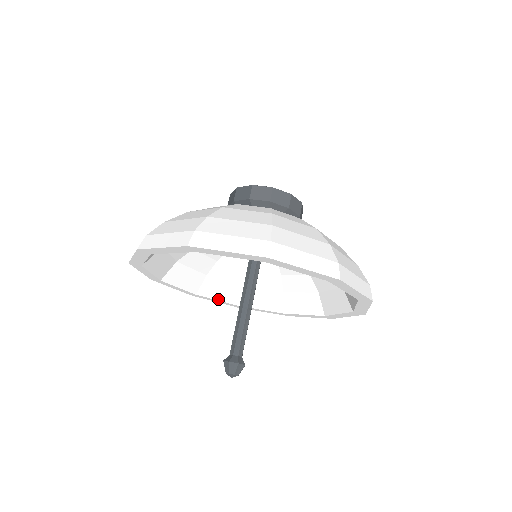
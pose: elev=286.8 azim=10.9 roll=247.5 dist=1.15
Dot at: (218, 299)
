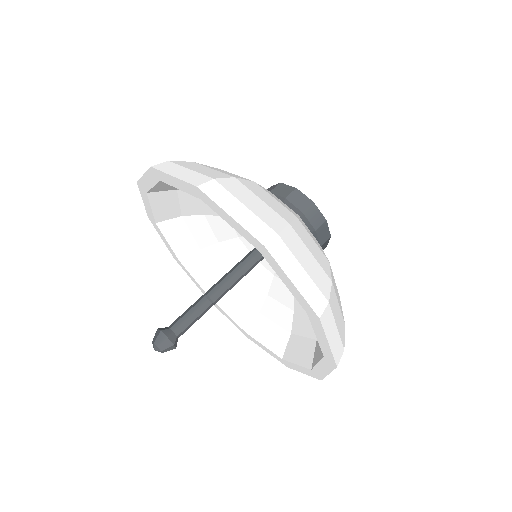
Dot at: (264, 344)
